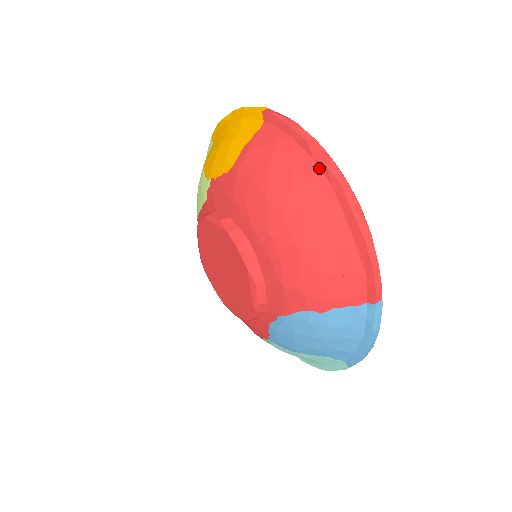
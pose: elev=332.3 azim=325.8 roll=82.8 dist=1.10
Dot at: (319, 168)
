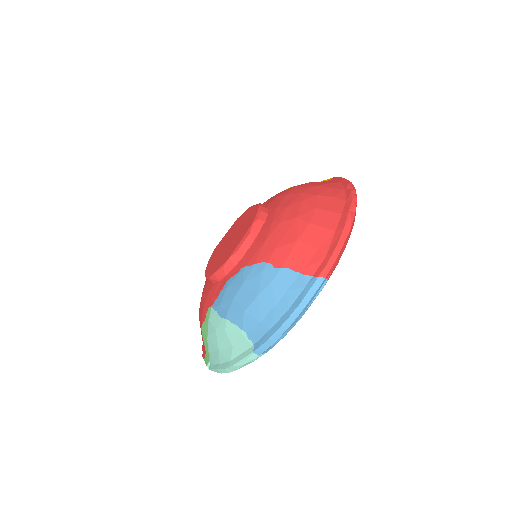
Dot at: (345, 193)
